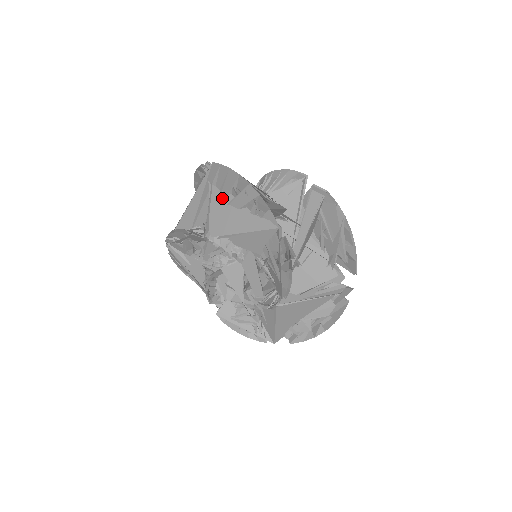
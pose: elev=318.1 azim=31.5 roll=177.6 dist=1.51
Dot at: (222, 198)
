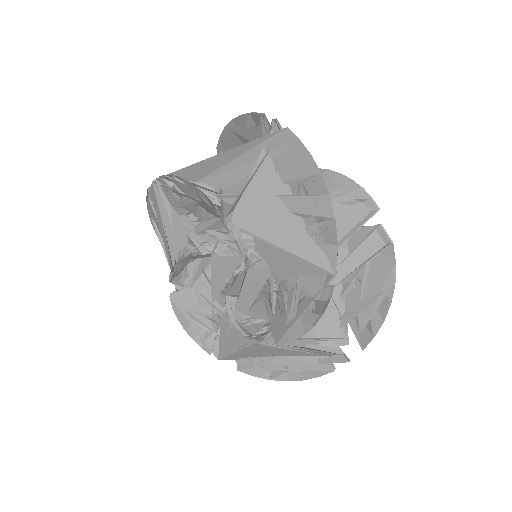
Dot at: (273, 182)
